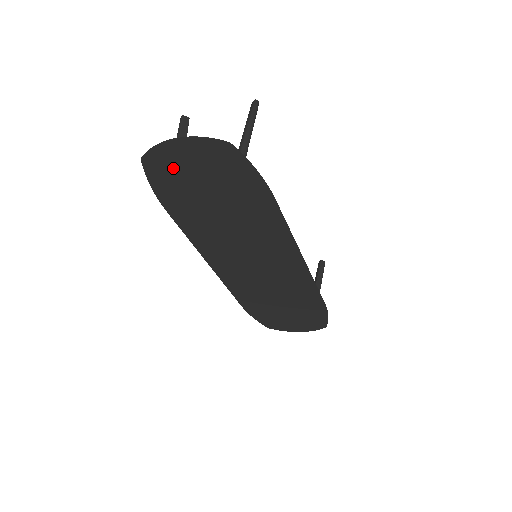
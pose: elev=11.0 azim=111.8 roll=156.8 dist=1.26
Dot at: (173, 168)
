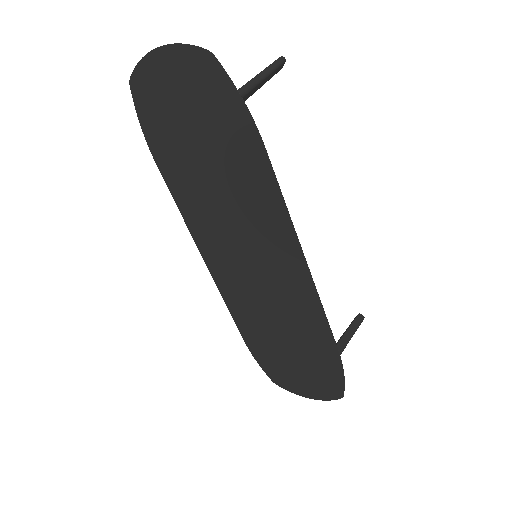
Dot at: (159, 96)
